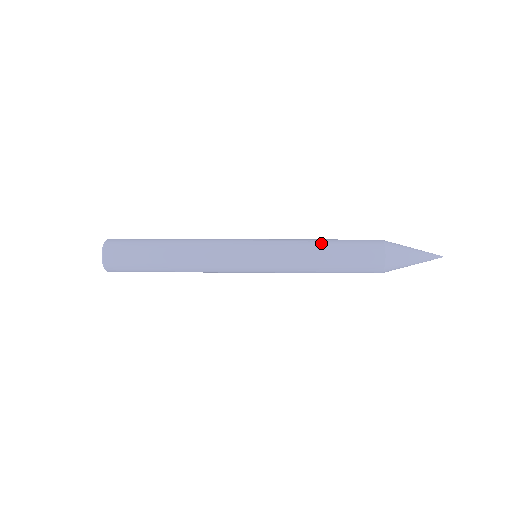
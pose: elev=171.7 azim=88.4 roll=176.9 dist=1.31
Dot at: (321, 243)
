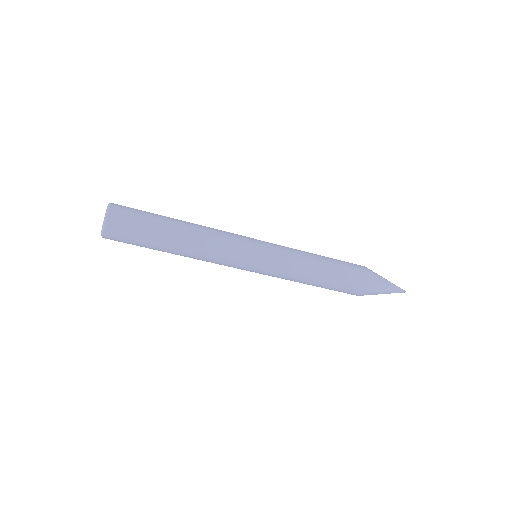
Dot at: (317, 255)
